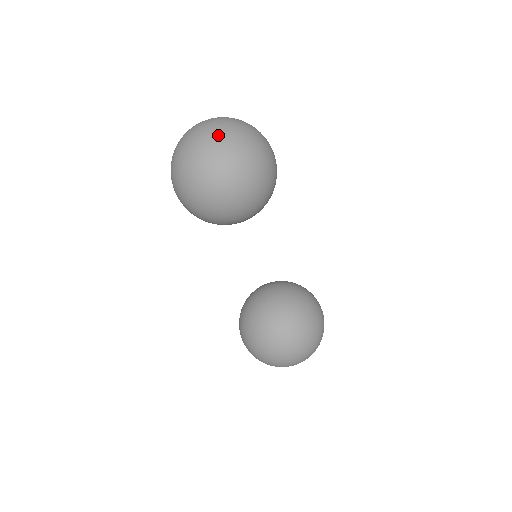
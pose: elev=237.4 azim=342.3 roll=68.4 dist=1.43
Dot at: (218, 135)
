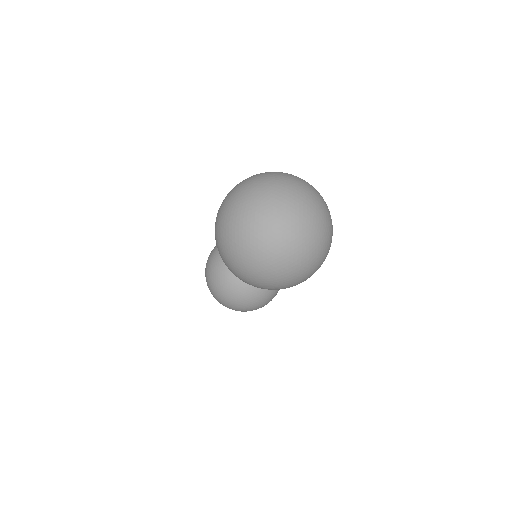
Dot at: (294, 250)
